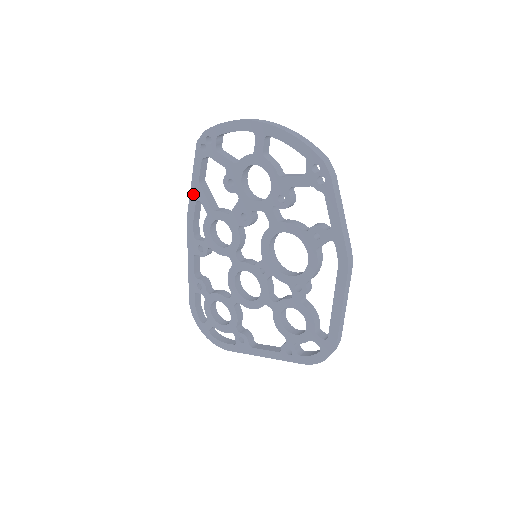
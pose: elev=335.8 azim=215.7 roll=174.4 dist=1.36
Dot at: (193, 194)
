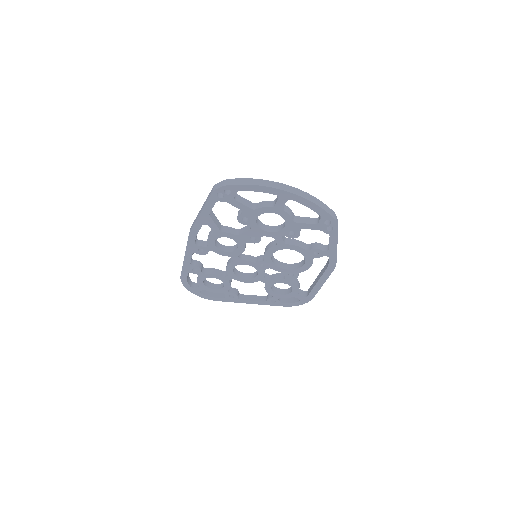
Dot at: (200, 220)
